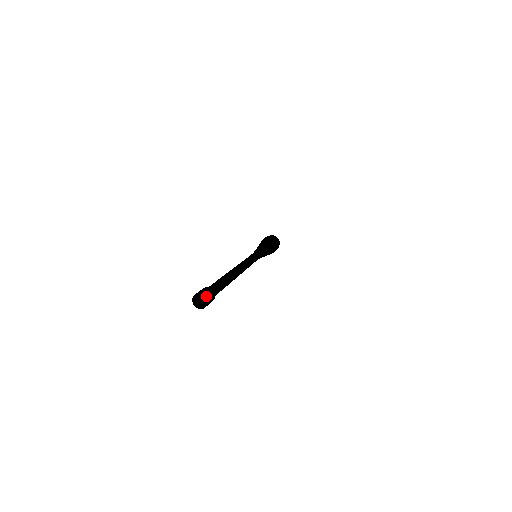
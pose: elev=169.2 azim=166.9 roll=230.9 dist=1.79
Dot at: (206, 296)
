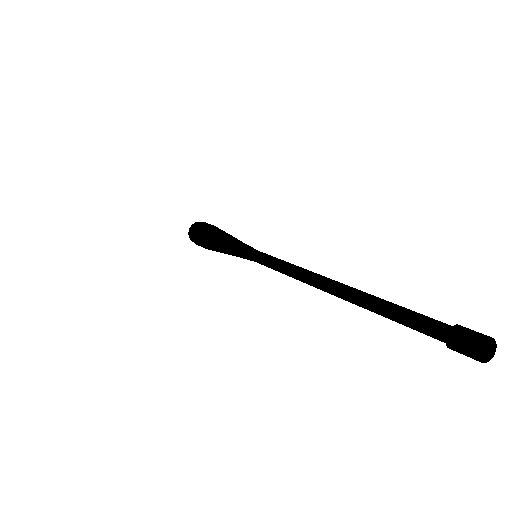
Dot at: (493, 339)
